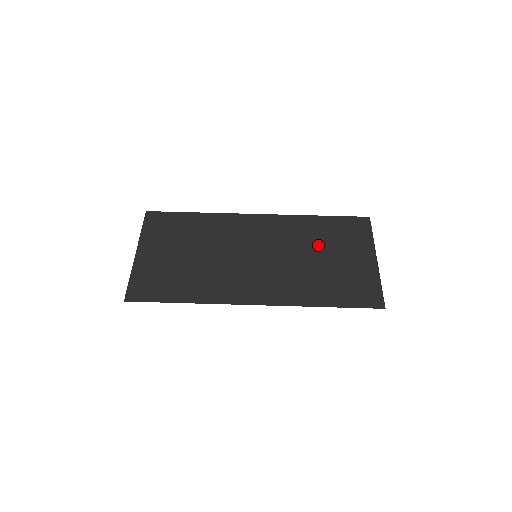
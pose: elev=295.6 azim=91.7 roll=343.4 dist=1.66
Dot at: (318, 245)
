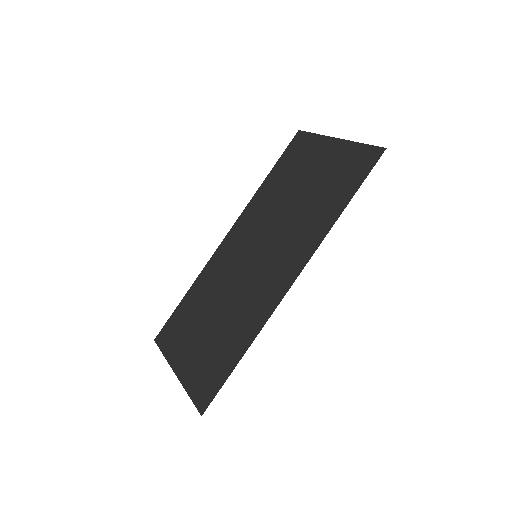
Dot at: (288, 190)
